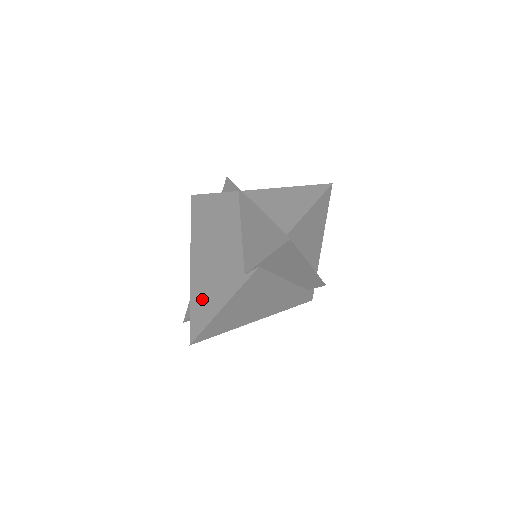
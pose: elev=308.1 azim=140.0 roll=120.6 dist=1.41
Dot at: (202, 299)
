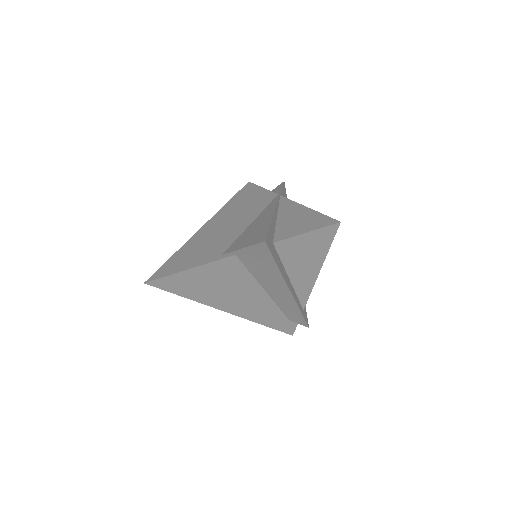
Dot at: (182, 256)
